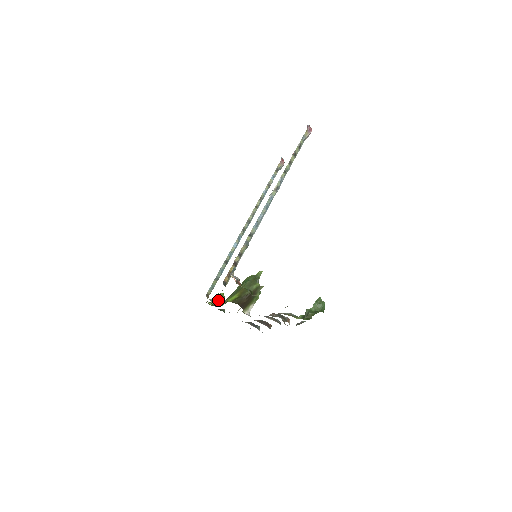
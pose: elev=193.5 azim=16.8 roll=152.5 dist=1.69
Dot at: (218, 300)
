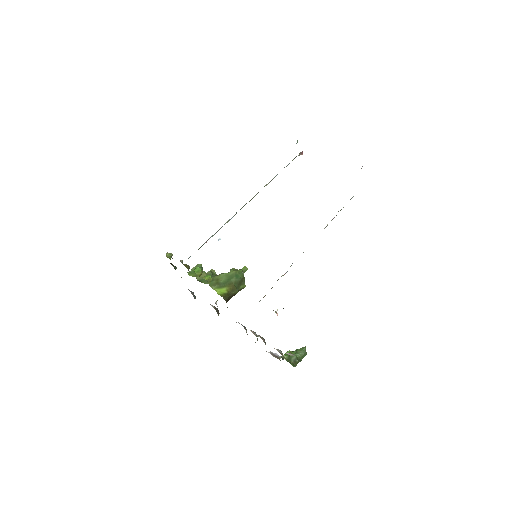
Dot at: occluded
